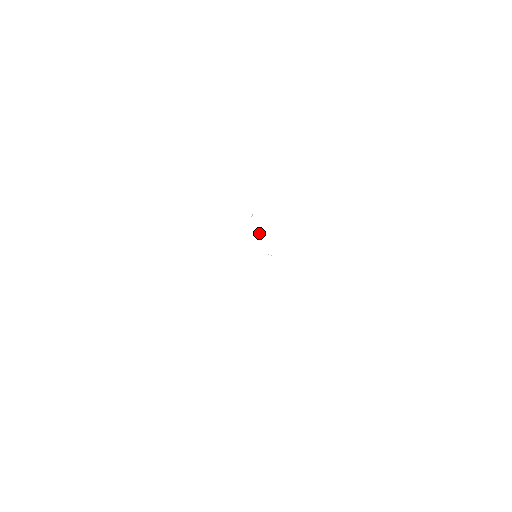
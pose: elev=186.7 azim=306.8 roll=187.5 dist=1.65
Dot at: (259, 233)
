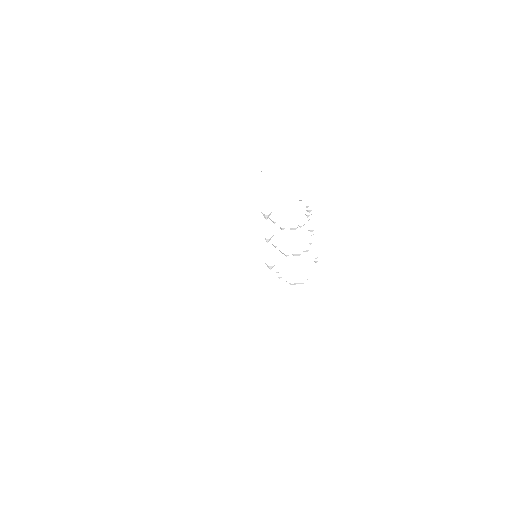
Dot at: occluded
